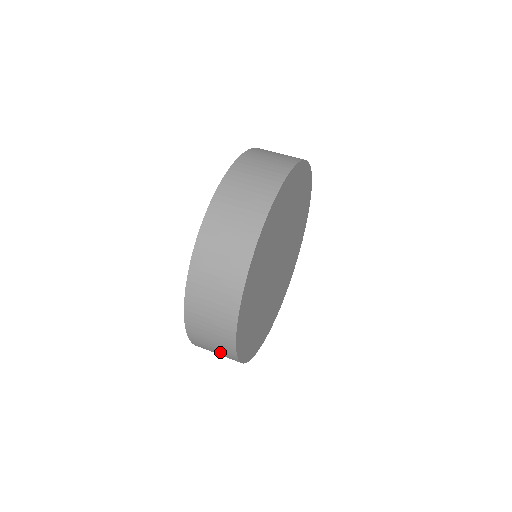
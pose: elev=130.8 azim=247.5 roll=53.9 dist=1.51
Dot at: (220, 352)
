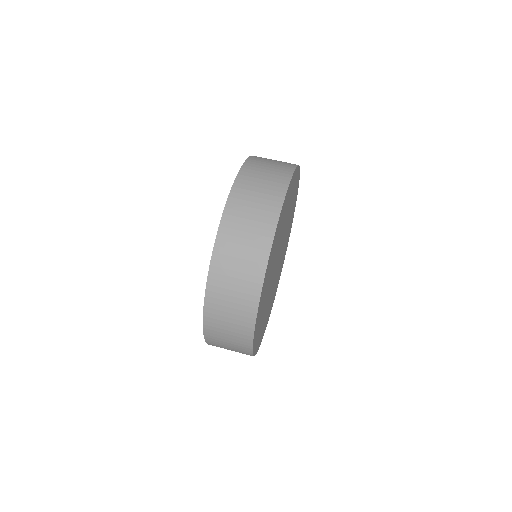
Dot at: occluded
